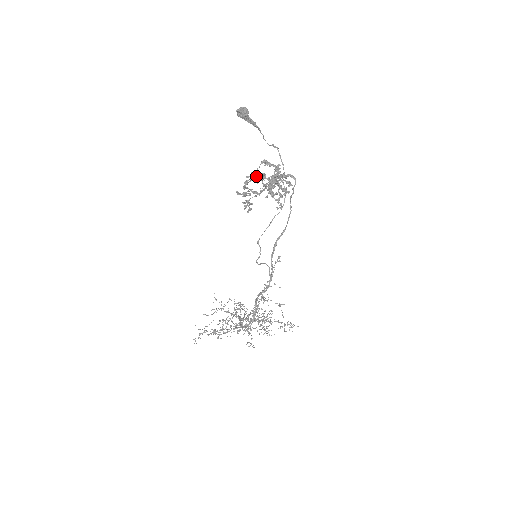
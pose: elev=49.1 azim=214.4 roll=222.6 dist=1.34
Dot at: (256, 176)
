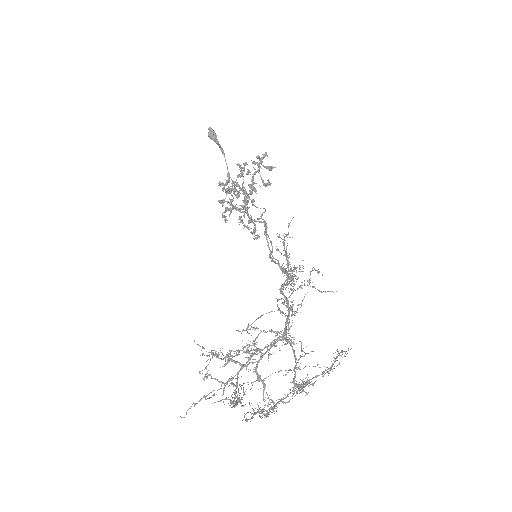
Dot at: (227, 202)
